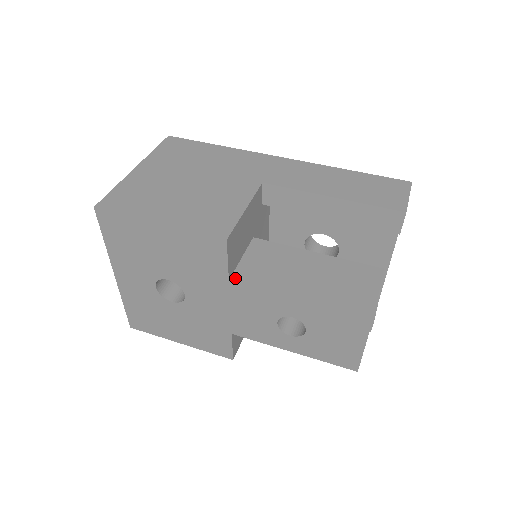
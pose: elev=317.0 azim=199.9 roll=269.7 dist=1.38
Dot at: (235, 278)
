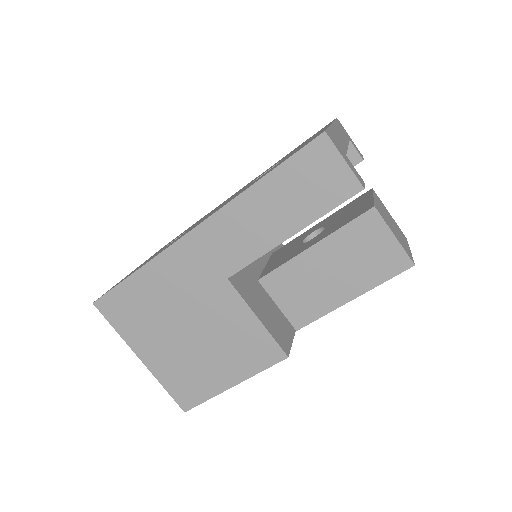
Dot at: (297, 325)
